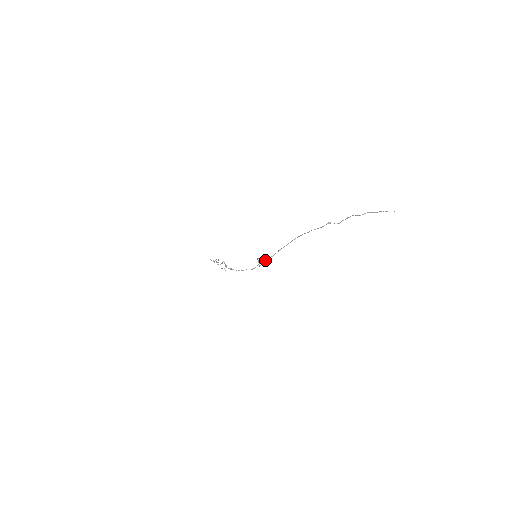
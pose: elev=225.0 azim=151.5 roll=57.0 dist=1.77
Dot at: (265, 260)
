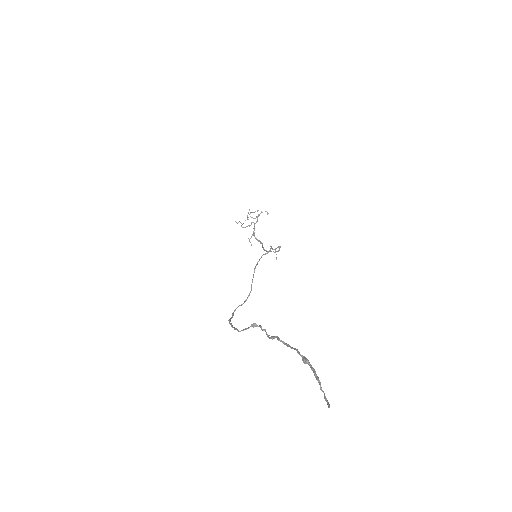
Dot at: occluded
